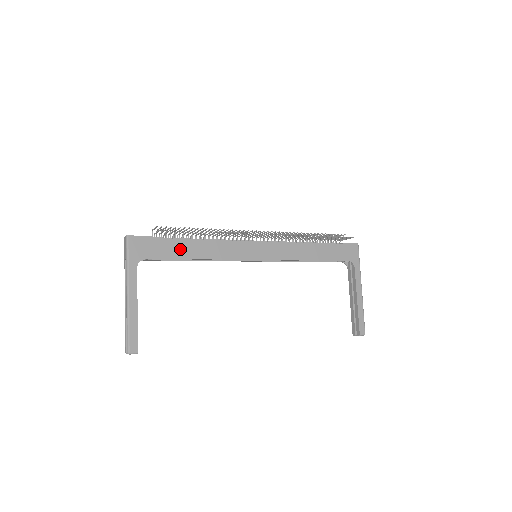
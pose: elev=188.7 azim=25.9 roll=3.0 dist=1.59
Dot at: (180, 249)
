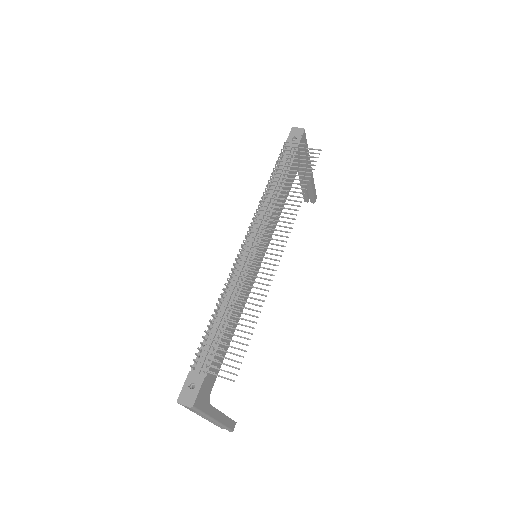
Dot at: (223, 347)
